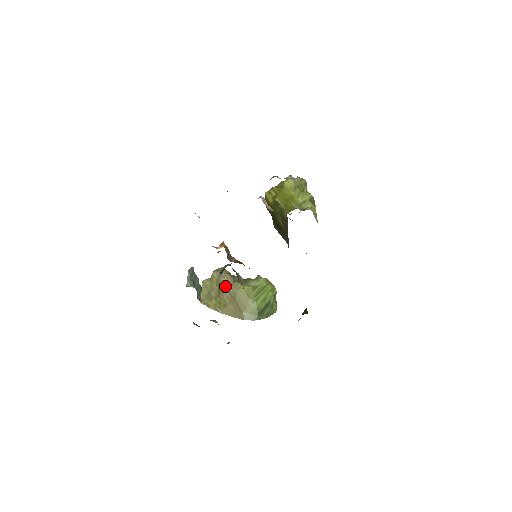
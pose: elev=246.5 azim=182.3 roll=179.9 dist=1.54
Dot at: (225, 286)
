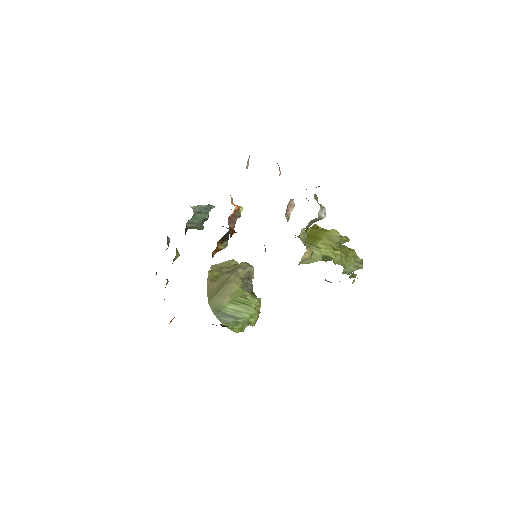
Dot at: (233, 272)
